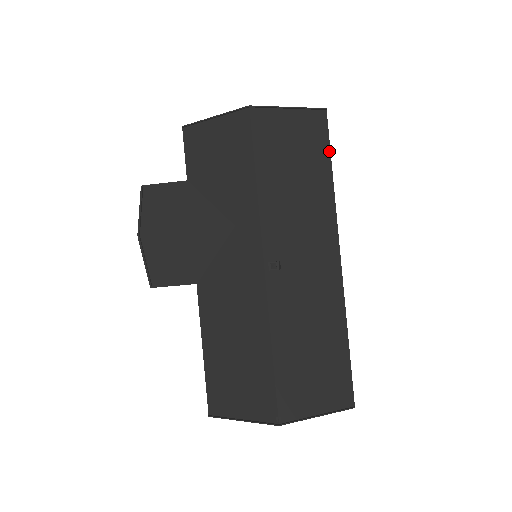
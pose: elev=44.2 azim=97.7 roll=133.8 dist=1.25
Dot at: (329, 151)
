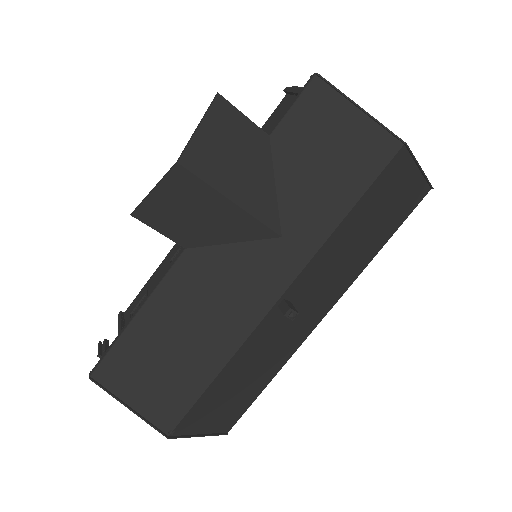
Dot at: (399, 225)
